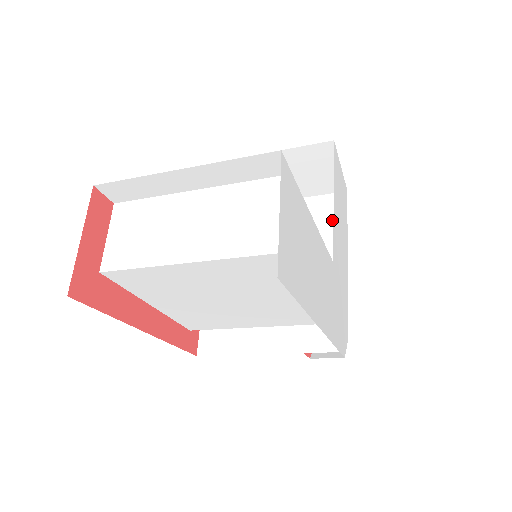
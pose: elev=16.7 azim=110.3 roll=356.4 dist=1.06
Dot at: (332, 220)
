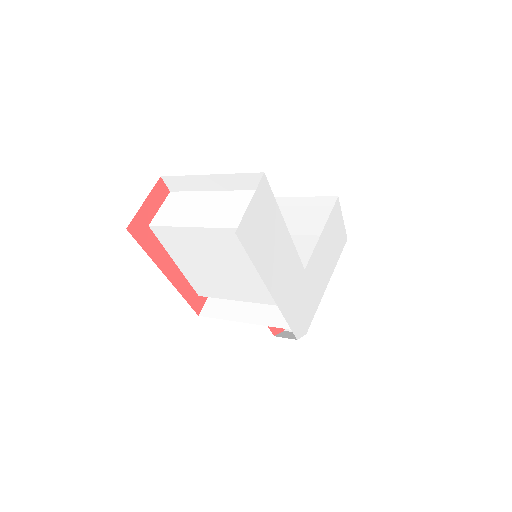
Dot at: occluded
